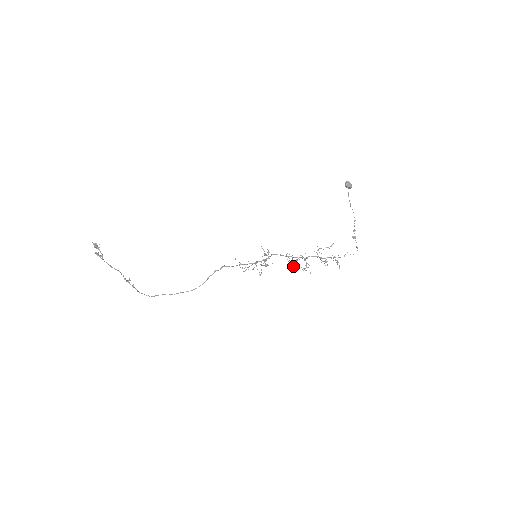
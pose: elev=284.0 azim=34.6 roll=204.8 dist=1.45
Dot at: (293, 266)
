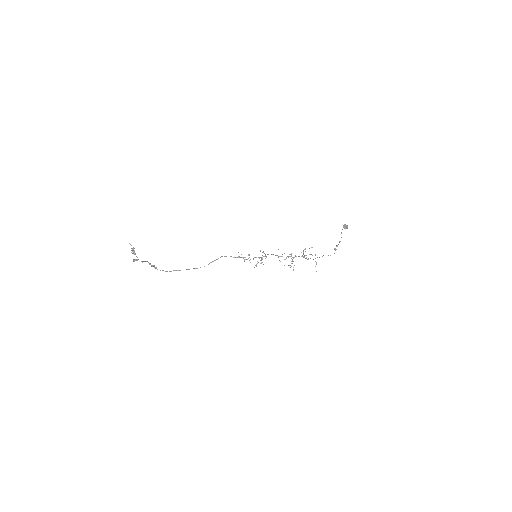
Dot at: occluded
